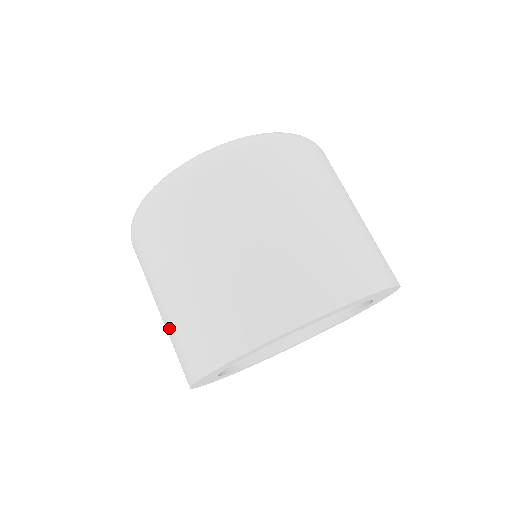
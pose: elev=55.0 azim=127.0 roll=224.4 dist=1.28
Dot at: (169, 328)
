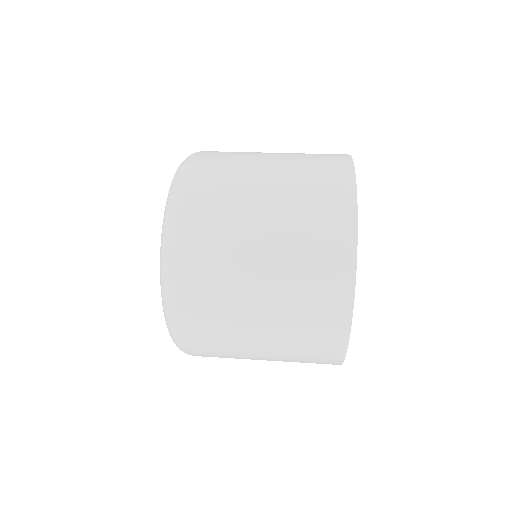
Dot at: (287, 356)
